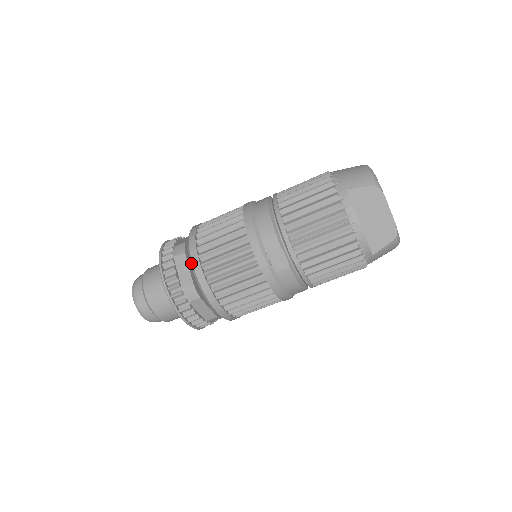
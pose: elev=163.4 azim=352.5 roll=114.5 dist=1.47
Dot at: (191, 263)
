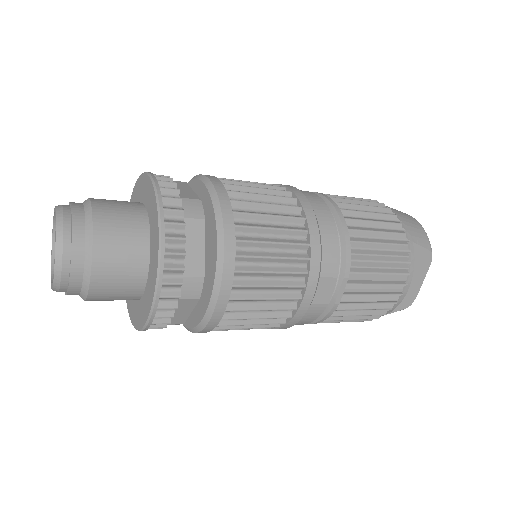
Dot at: (220, 246)
